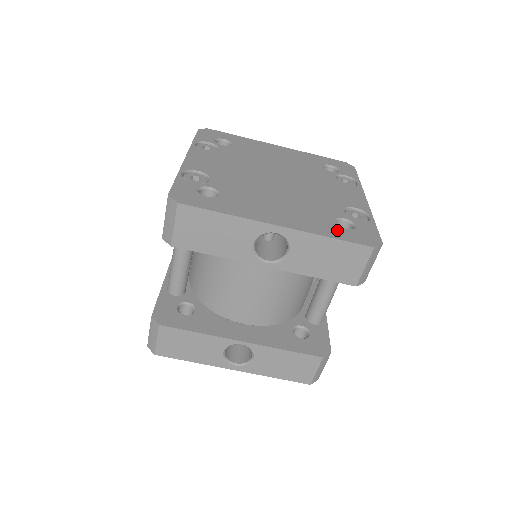
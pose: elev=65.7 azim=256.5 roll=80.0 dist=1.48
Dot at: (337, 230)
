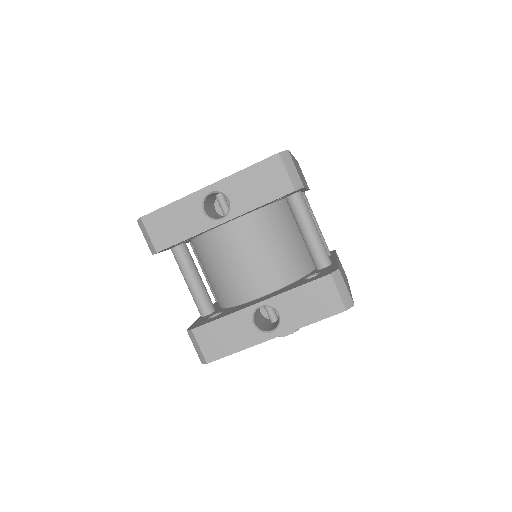
Dot at: occluded
